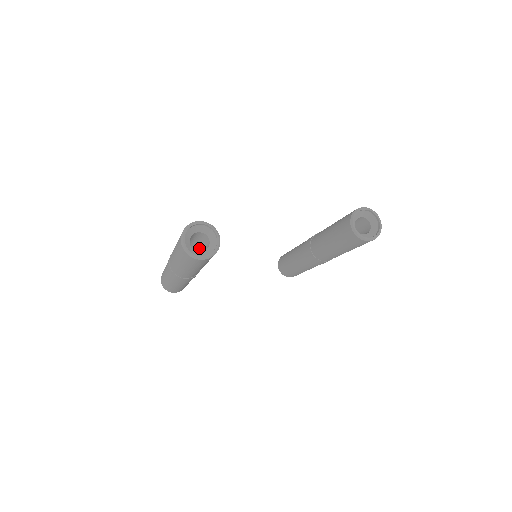
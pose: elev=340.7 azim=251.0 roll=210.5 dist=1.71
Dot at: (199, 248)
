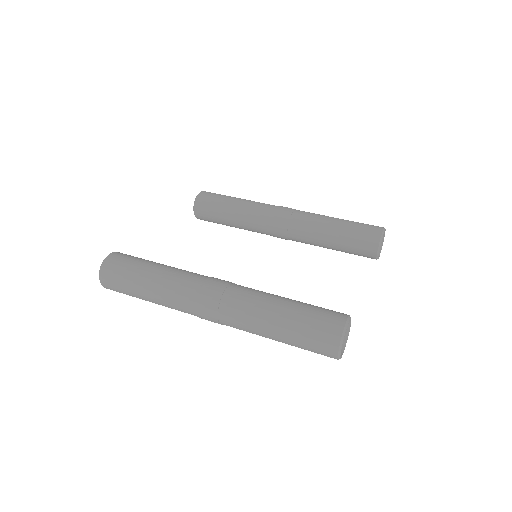
Dot at: occluded
